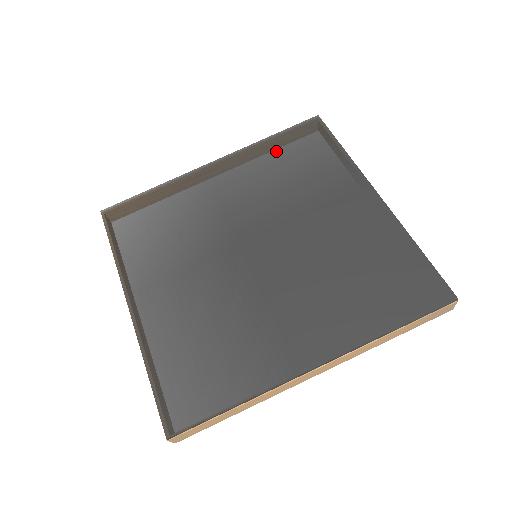
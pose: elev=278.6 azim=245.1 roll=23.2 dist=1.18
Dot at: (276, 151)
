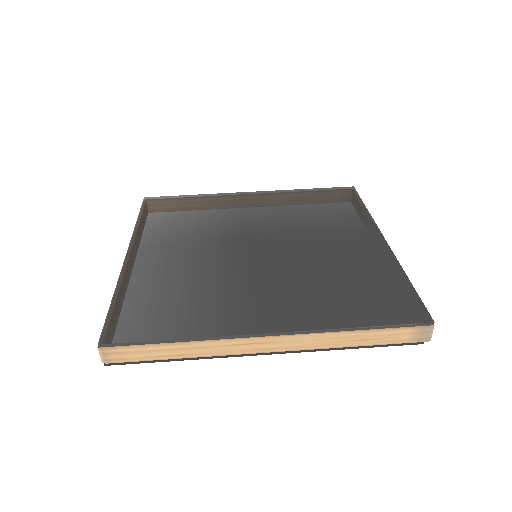
Dot at: (307, 197)
